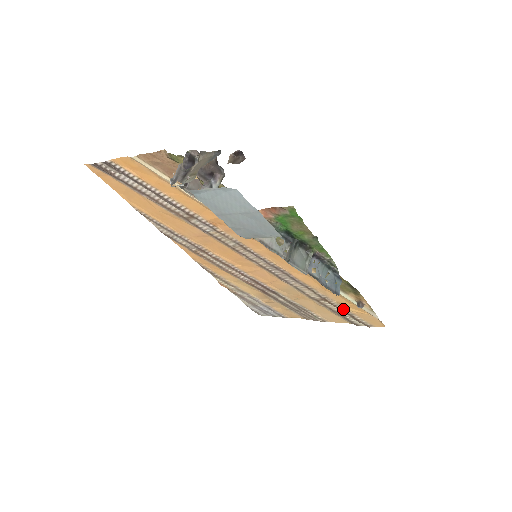
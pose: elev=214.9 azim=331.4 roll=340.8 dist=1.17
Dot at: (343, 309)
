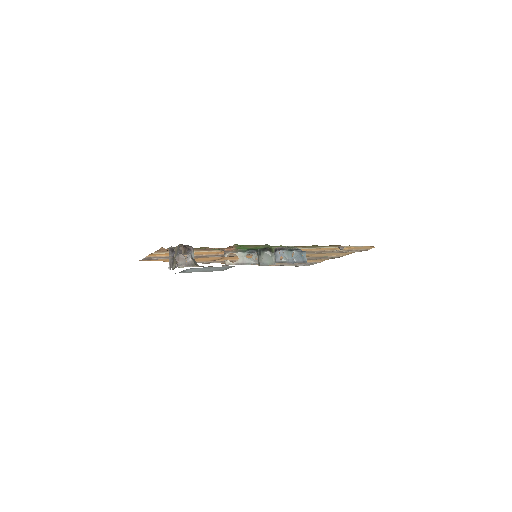
Dot at: (339, 251)
